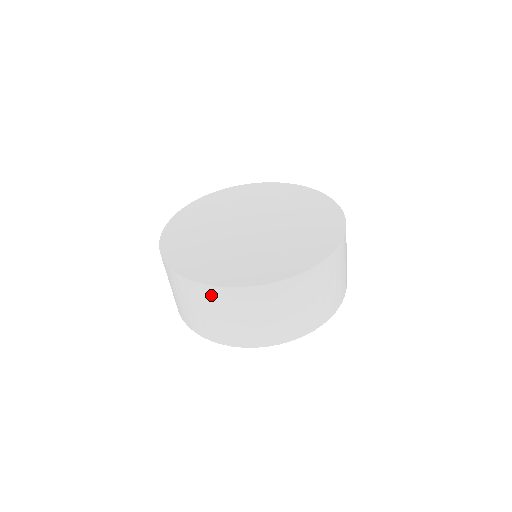
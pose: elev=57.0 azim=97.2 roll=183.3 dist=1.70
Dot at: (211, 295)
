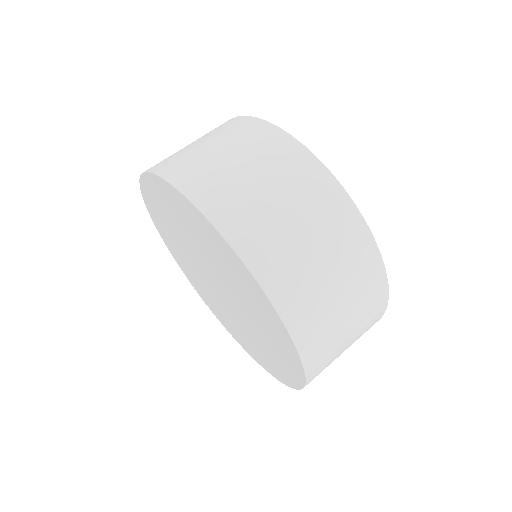
Dot at: (267, 138)
